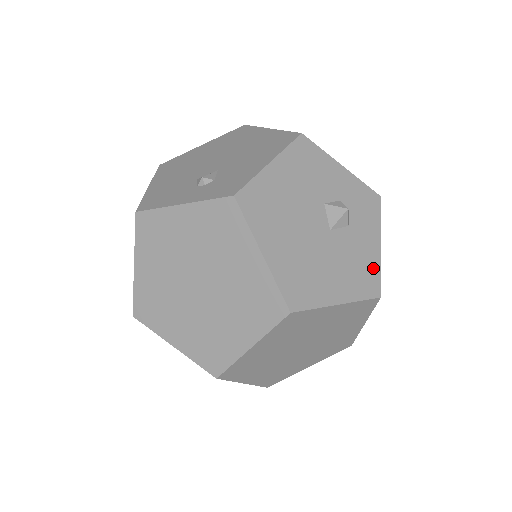
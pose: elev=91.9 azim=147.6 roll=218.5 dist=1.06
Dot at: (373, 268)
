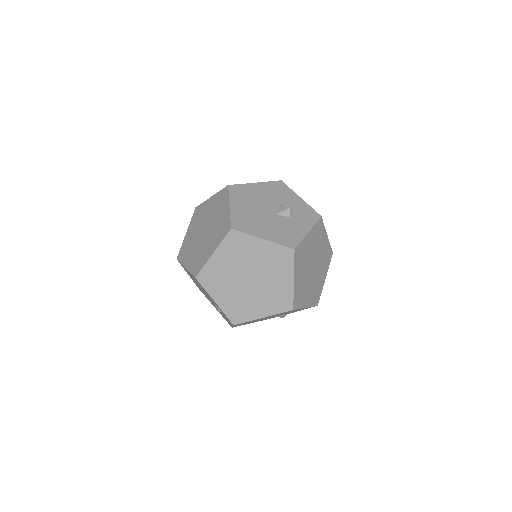
Dot at: (297, 237)
